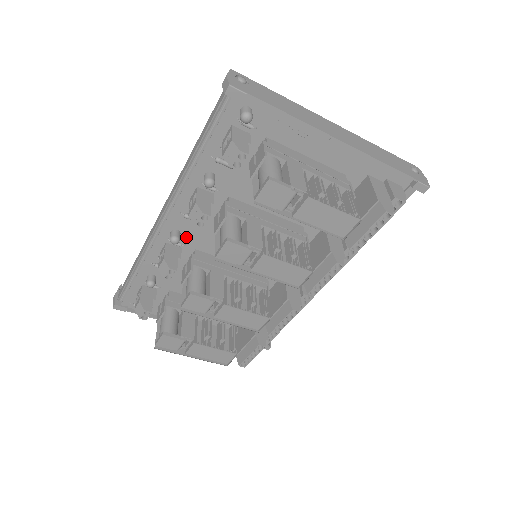
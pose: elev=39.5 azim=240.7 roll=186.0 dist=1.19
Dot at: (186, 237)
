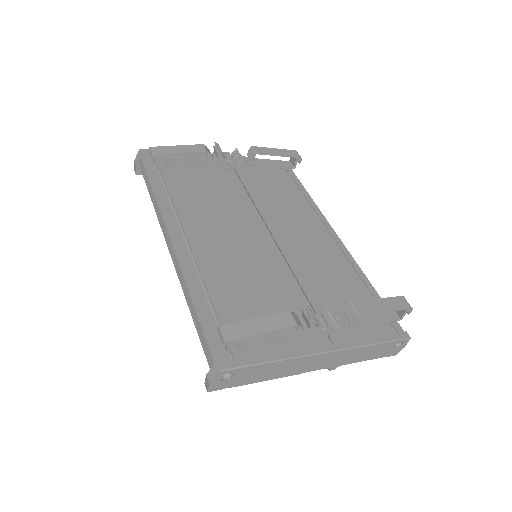
Dot at: occluded
